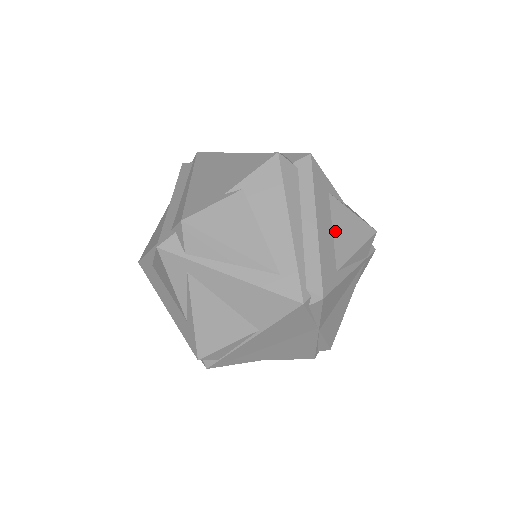
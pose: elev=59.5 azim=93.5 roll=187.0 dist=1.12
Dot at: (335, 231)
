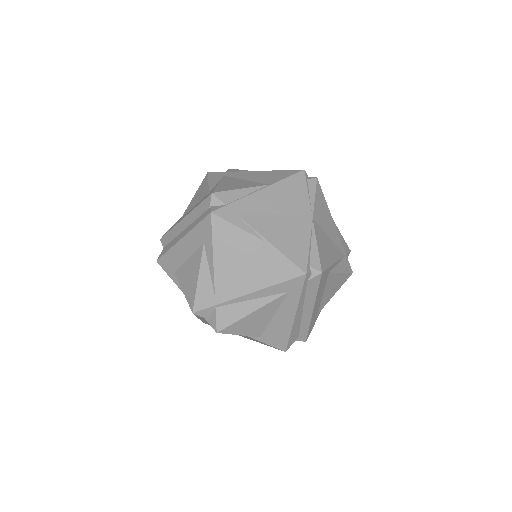
Dot at: occluded
